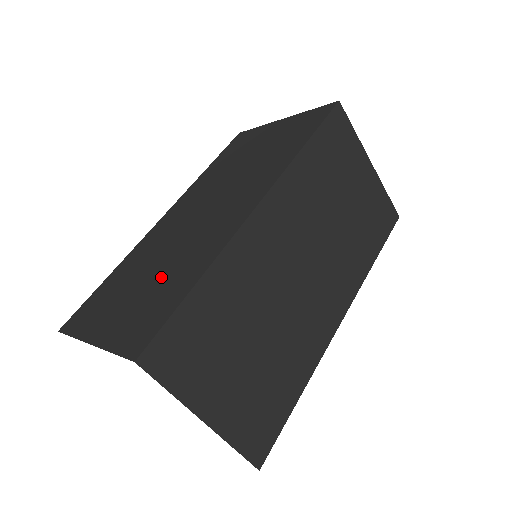
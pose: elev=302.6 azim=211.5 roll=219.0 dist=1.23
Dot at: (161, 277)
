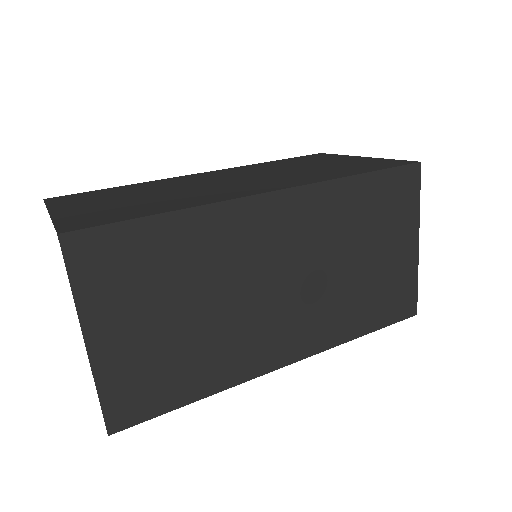
Dot at: (149, 200)
